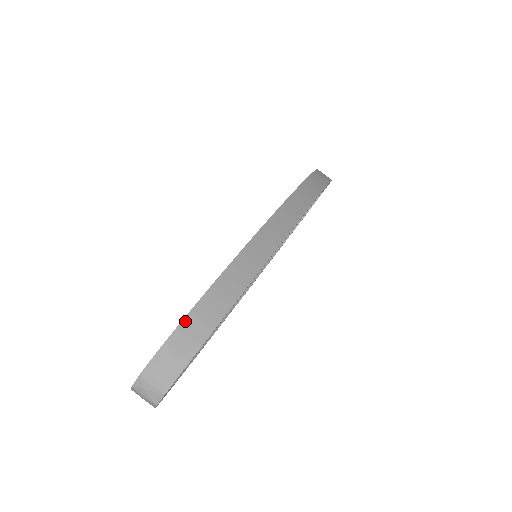
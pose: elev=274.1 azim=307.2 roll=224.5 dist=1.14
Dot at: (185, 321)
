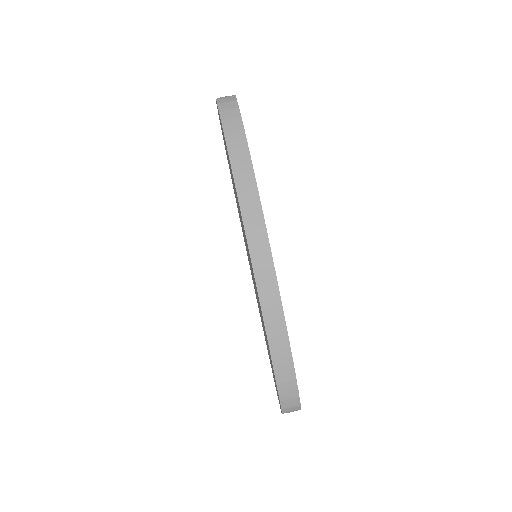
Dot at: (279, 388)
